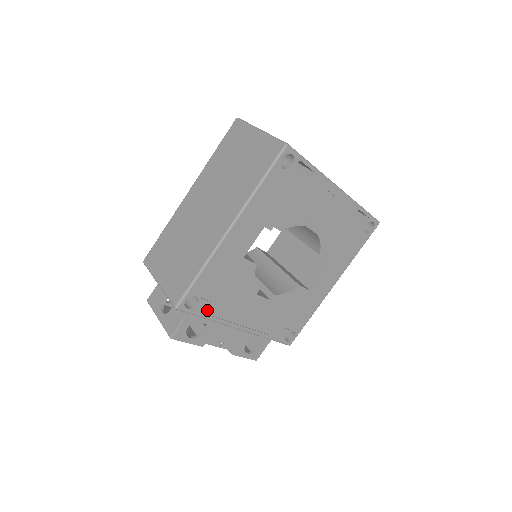
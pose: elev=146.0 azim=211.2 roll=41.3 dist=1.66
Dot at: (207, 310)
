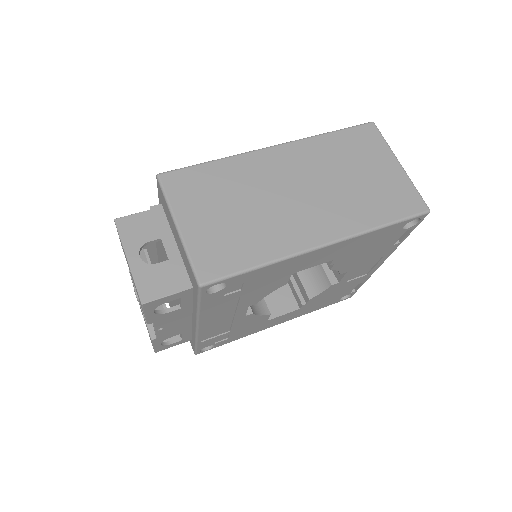
Dot at: (211, 301)
